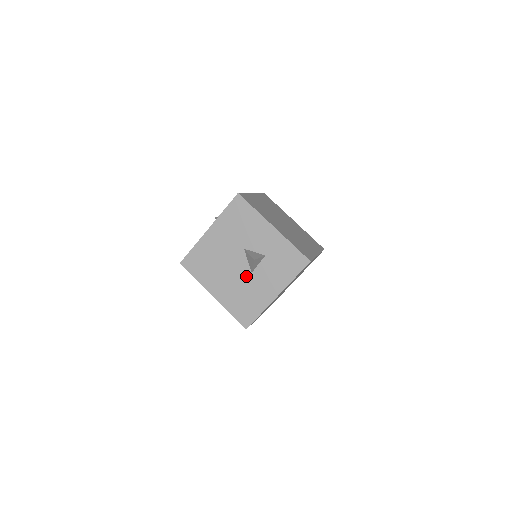
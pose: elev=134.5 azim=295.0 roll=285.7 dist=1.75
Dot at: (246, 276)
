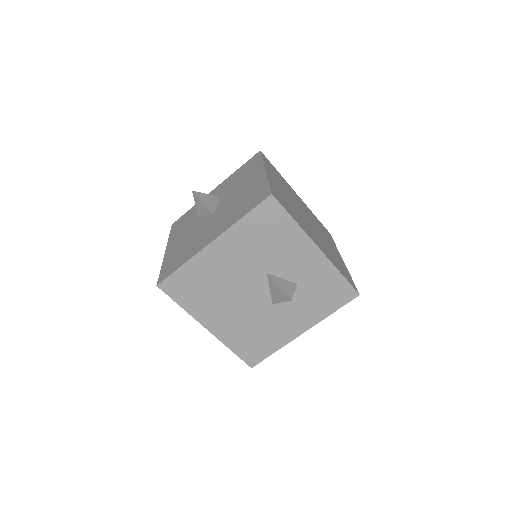
Dot at: (263, 308)
